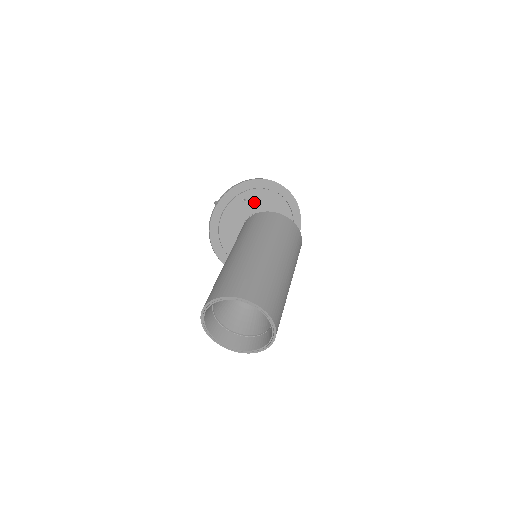
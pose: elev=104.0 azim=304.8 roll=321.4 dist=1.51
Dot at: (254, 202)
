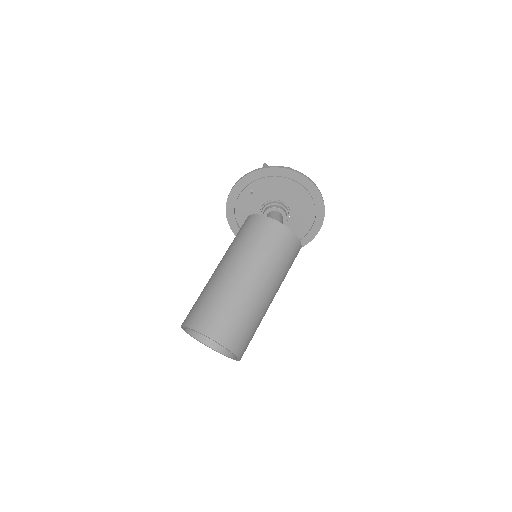
Dot at: (263, 191)
